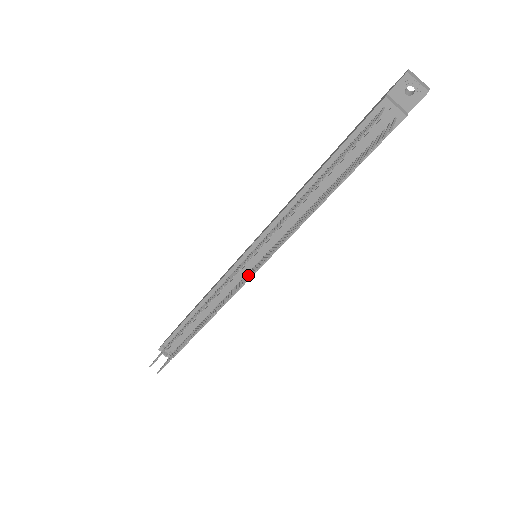
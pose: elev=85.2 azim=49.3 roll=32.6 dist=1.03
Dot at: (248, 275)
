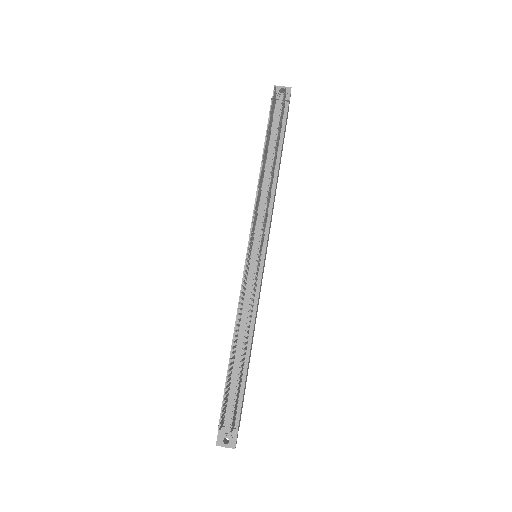
Dot at: (259, 251)
